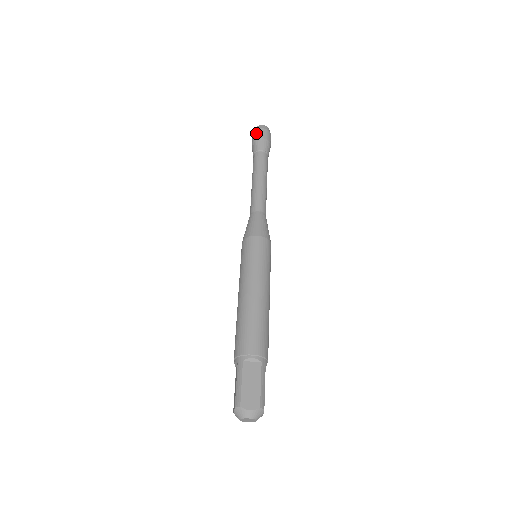
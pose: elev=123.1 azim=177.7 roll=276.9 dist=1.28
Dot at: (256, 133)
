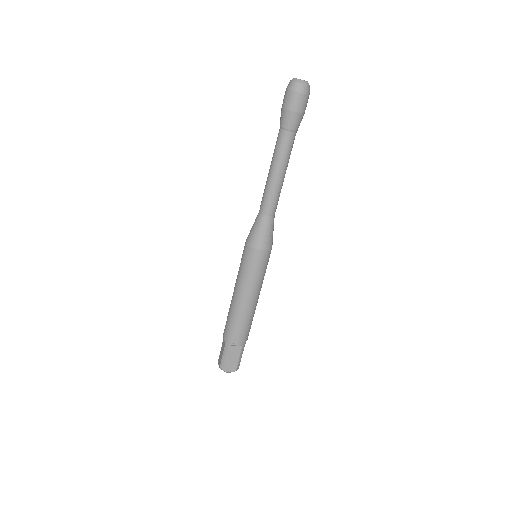
Dot at: (290, 99)
